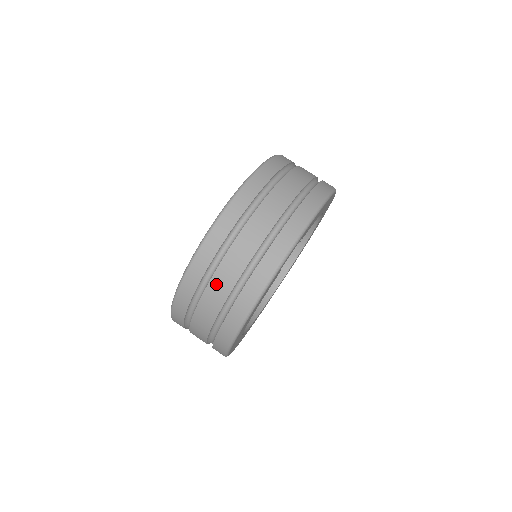
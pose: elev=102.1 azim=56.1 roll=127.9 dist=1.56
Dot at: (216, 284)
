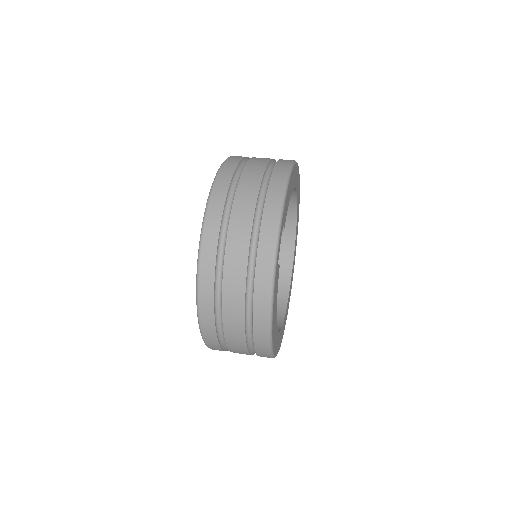
Dot at: (229, 306)
